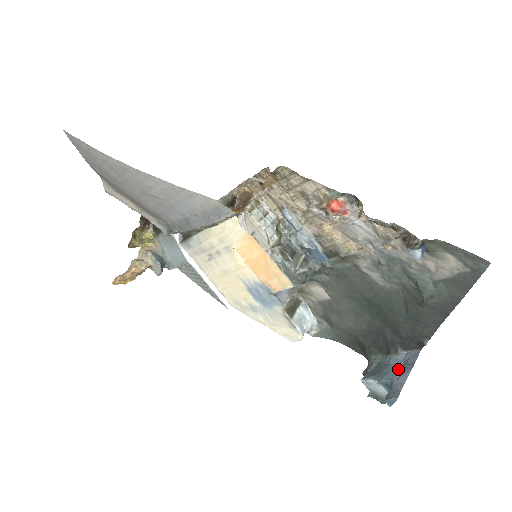
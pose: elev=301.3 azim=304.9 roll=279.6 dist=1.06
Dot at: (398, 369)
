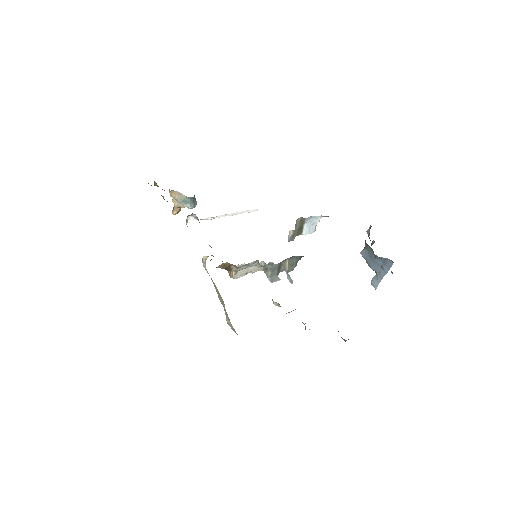
Dot at: (380, 266)
